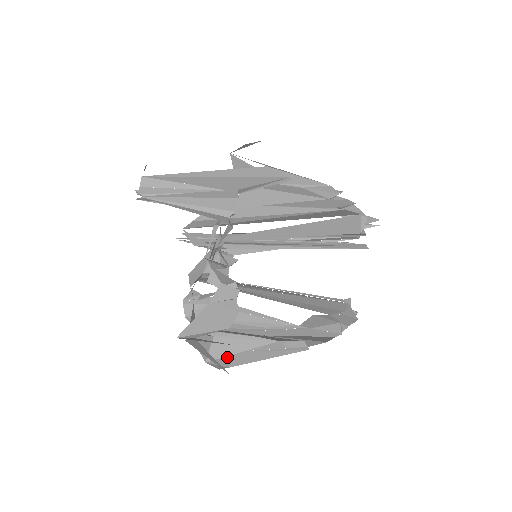
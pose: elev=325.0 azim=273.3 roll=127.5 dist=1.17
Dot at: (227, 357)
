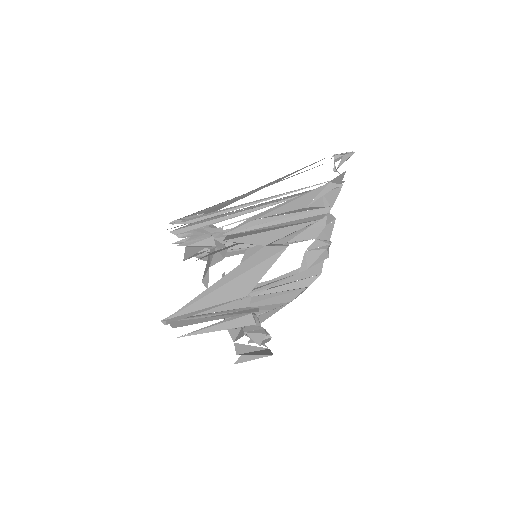
Dot at: occluded
